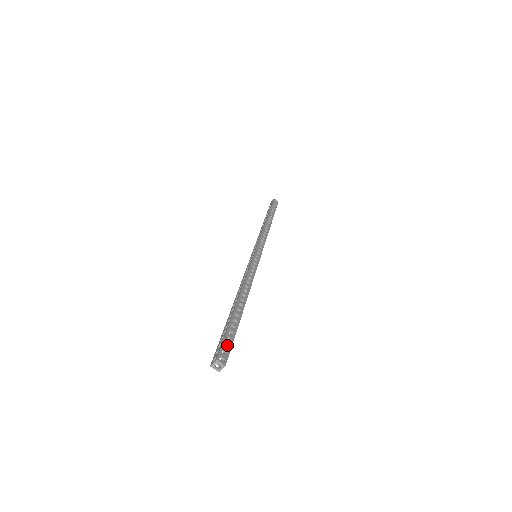
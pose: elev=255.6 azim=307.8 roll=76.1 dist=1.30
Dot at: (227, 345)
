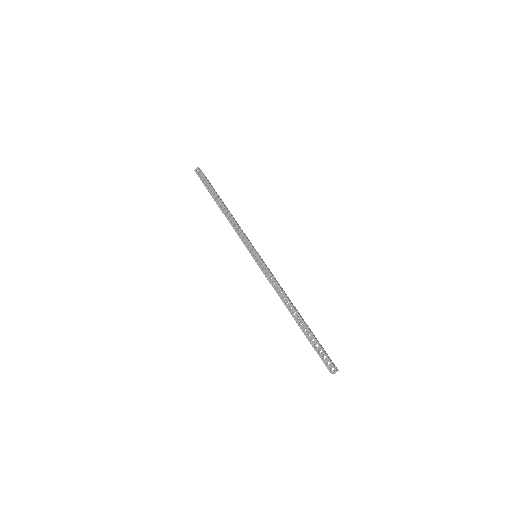
Dot at: (326, 355)
